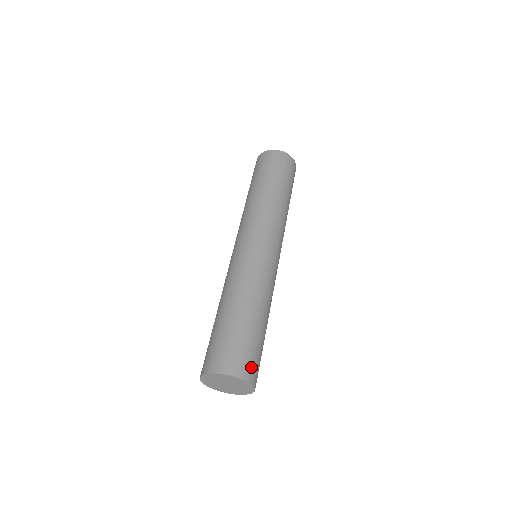
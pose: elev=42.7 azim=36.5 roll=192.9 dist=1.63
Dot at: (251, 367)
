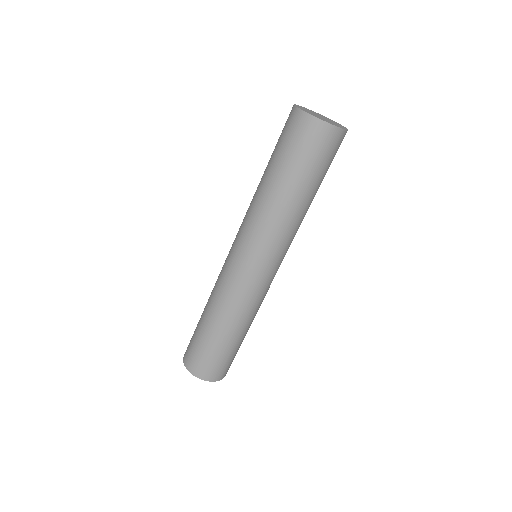
Dot at: (210, 371)
